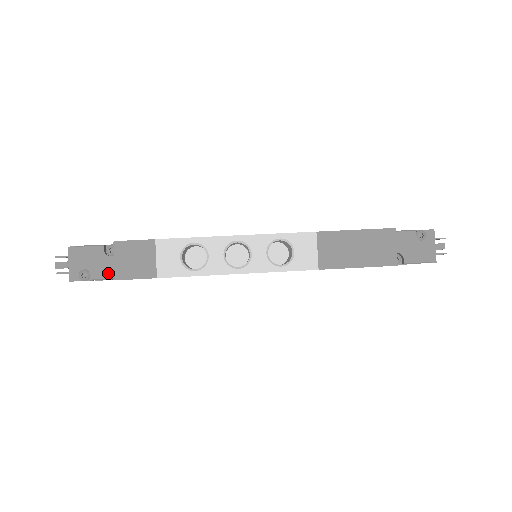
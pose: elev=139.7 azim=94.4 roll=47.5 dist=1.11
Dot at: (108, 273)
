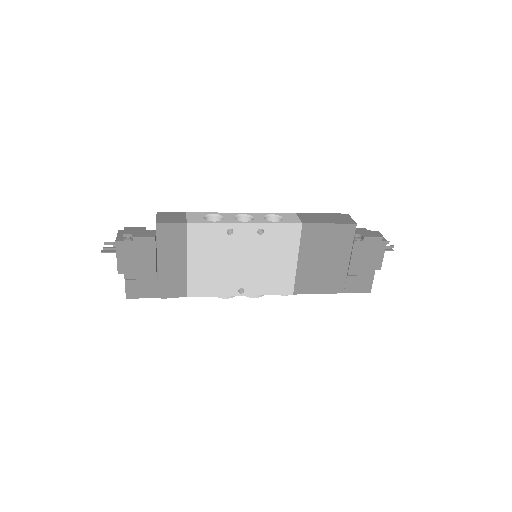
Dot at: (147, 236)
